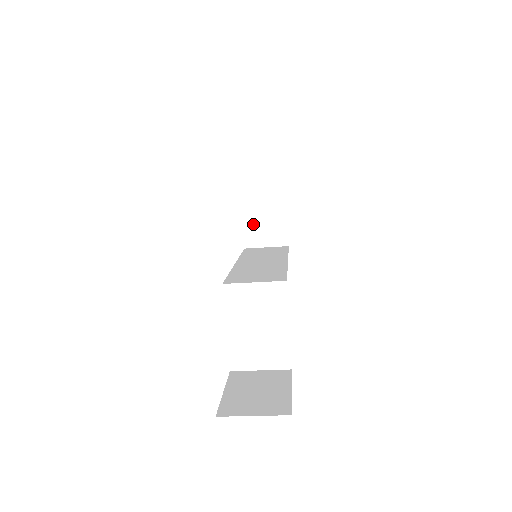
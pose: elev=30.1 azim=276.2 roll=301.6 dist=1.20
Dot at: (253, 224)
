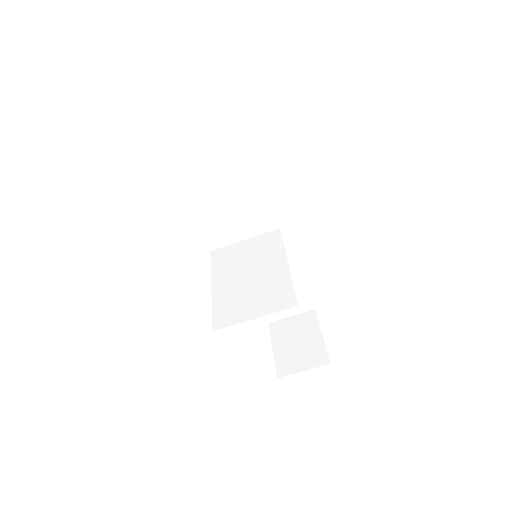
Dot at: (285, 351)
